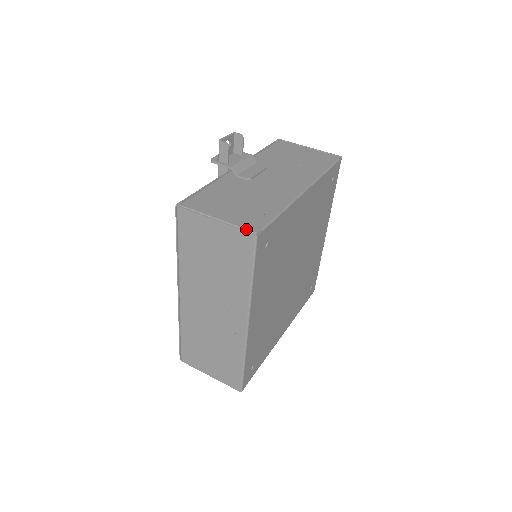
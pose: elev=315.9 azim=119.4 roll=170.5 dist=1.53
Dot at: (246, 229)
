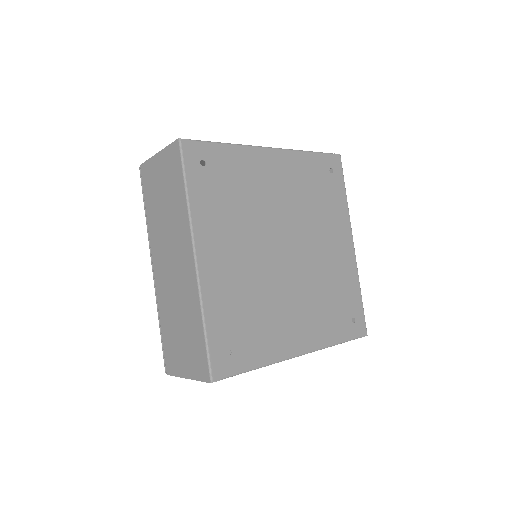
Dot at: (175, 142)
